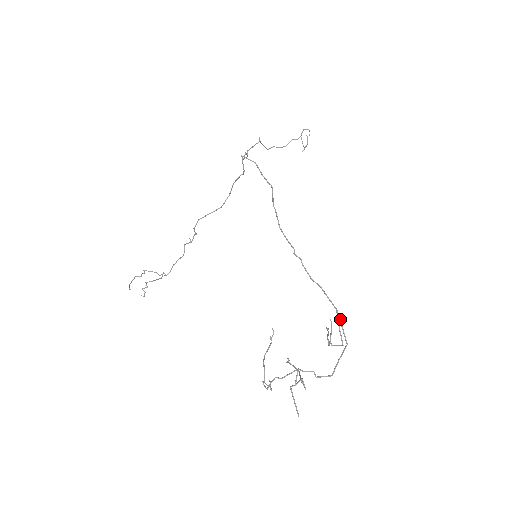
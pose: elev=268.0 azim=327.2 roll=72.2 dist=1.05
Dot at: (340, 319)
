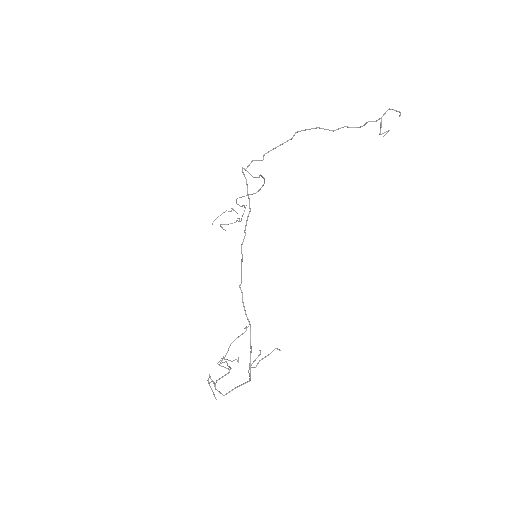
Dot at: (250, 360)
